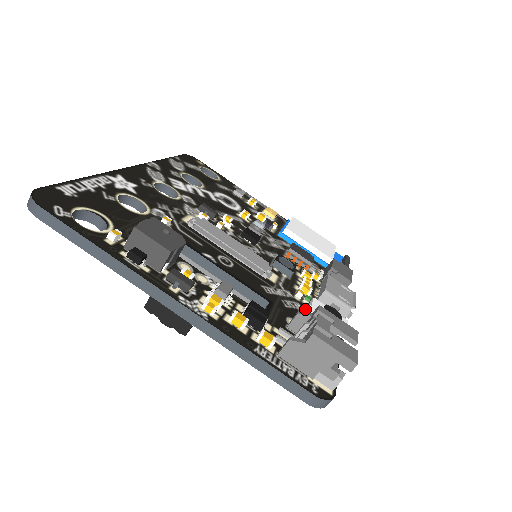
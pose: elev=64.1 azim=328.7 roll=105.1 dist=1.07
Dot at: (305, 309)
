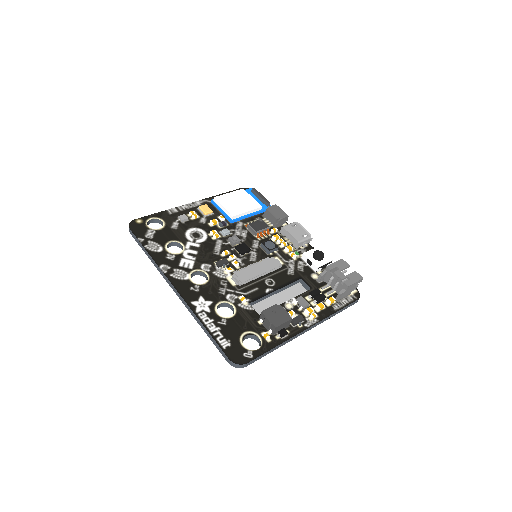
Dot at: (303, 261)
